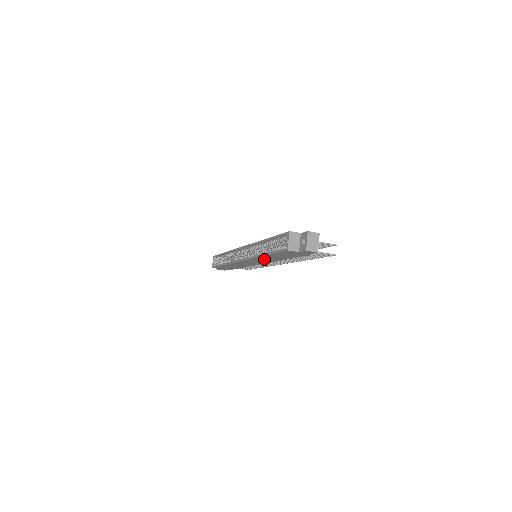
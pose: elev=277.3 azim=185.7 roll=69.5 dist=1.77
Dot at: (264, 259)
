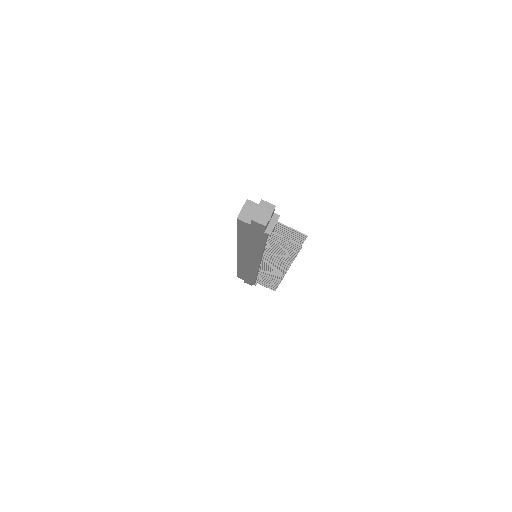
Dot at: (247, 250)
